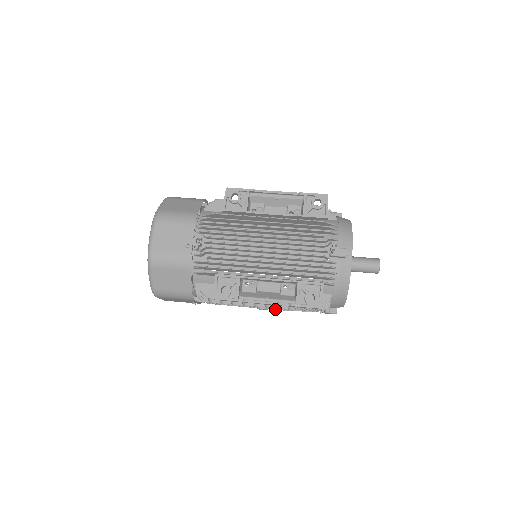
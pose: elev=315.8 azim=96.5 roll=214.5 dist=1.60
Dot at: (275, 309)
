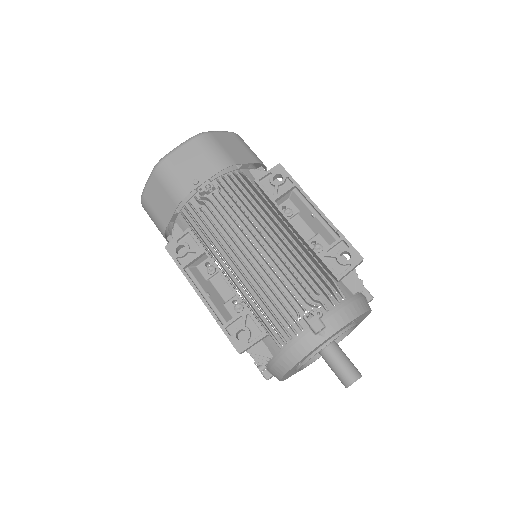
Dot at: occluded
